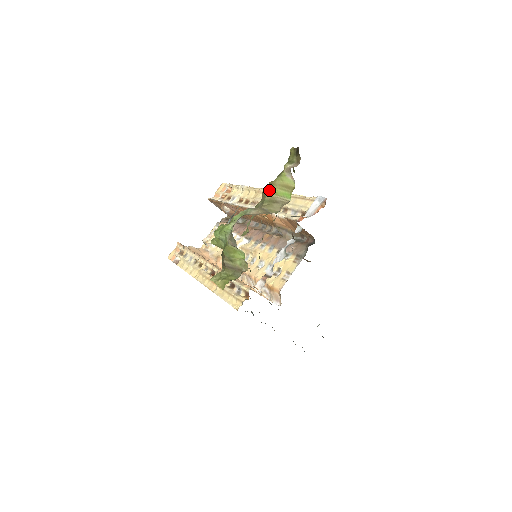
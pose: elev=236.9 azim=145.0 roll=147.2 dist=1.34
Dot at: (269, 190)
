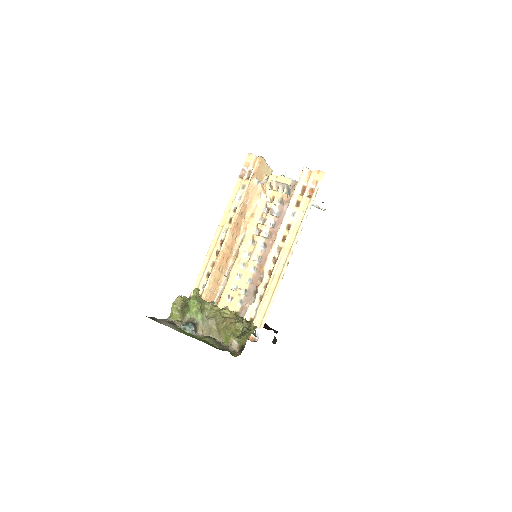
Dot at: (223, 328)
